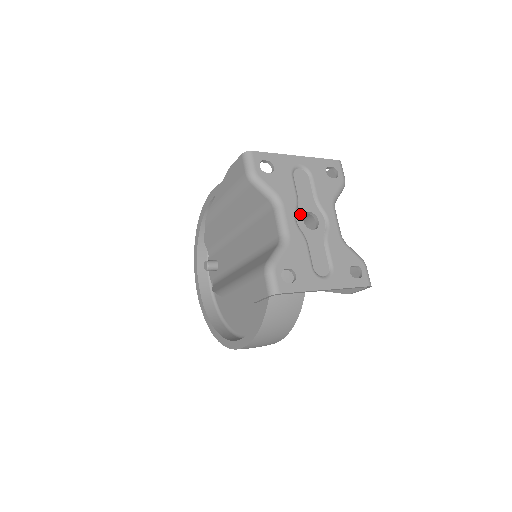
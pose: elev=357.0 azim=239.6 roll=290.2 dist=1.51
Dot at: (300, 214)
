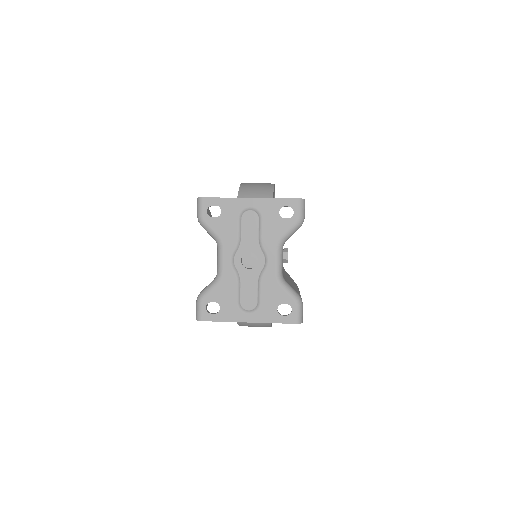
Dot at: (239, 254)
